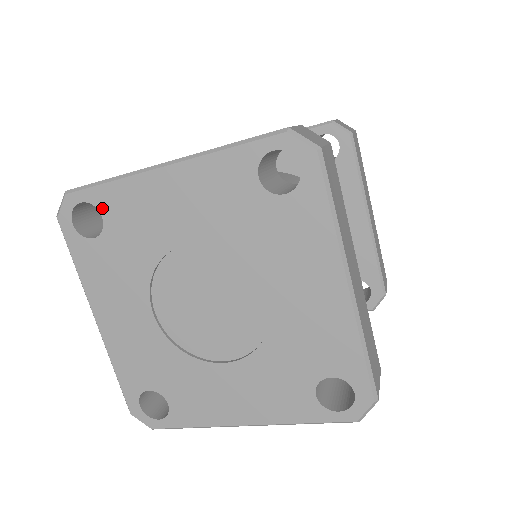
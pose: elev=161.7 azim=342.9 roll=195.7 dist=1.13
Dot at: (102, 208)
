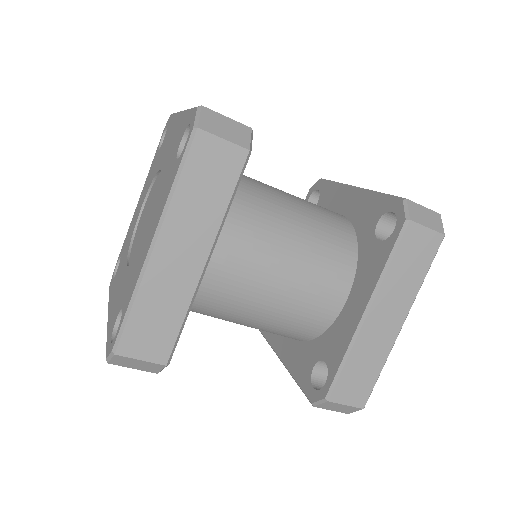
Dot at: (121, 253)
